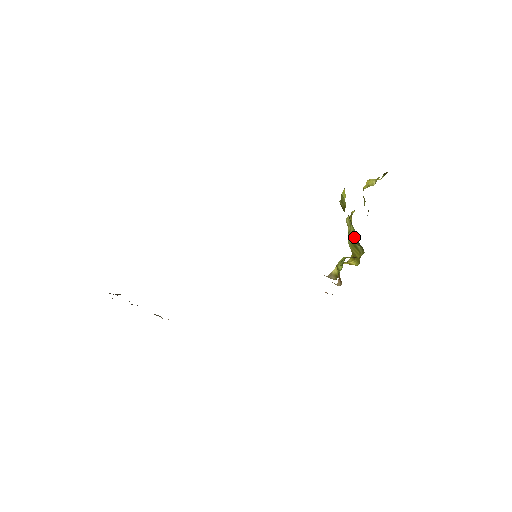
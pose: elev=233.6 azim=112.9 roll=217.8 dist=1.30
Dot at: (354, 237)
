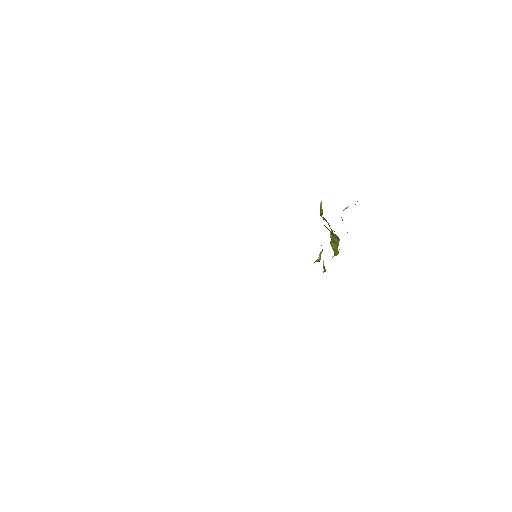
Dot at: occluded
